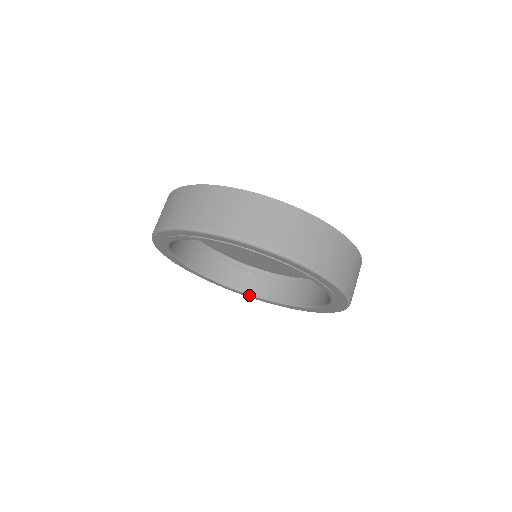
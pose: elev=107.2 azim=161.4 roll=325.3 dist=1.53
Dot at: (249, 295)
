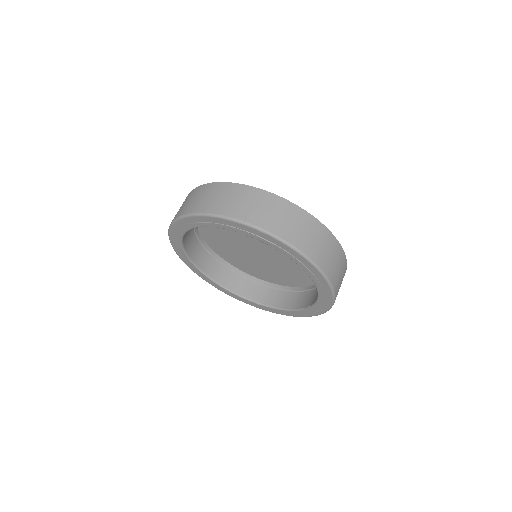
Dot at: (281, 310)
